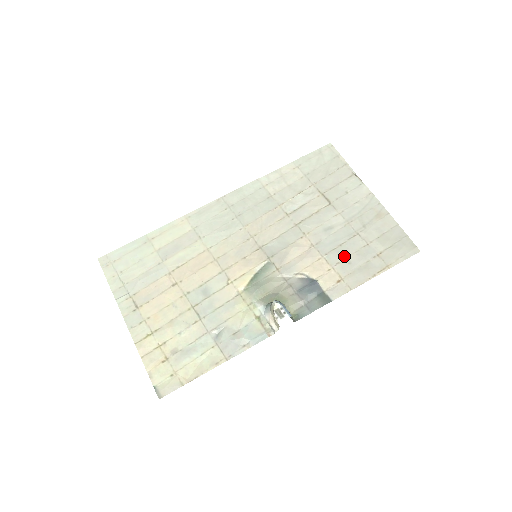
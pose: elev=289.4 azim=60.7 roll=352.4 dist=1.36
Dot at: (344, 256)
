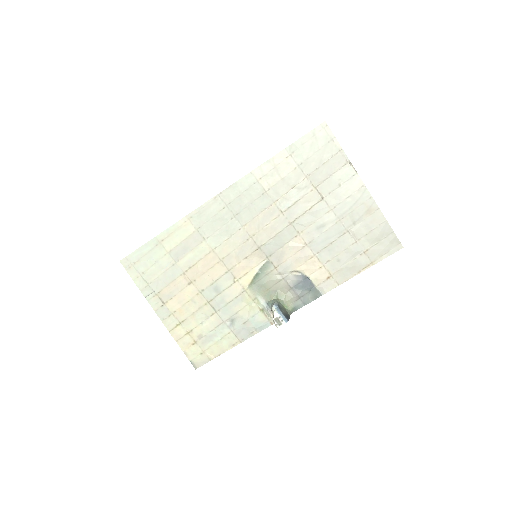
Dot at: (334, 254)
